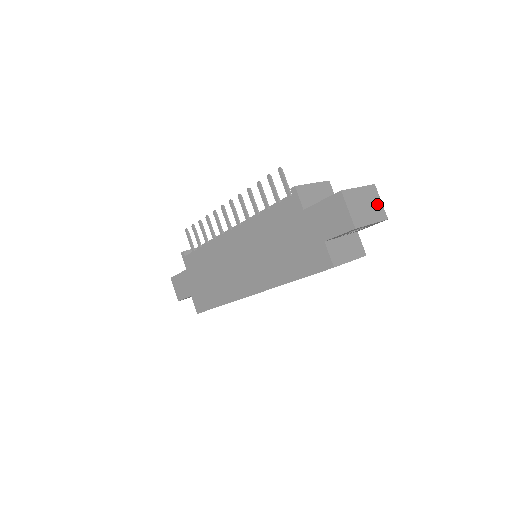
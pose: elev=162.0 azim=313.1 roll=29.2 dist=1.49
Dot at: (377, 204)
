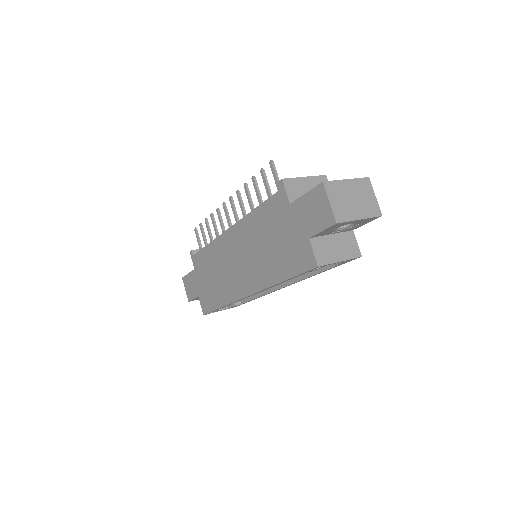
Dot at: (369, 199)
